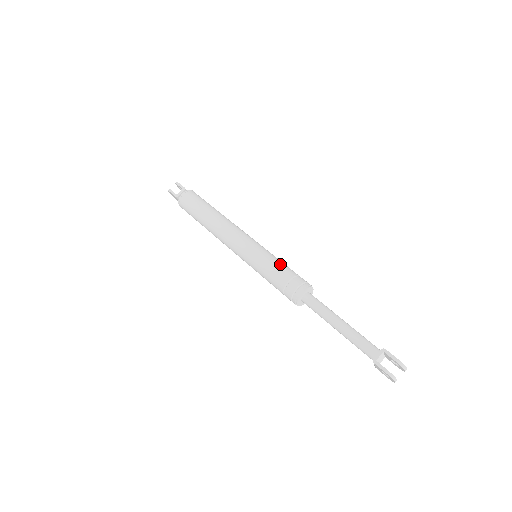
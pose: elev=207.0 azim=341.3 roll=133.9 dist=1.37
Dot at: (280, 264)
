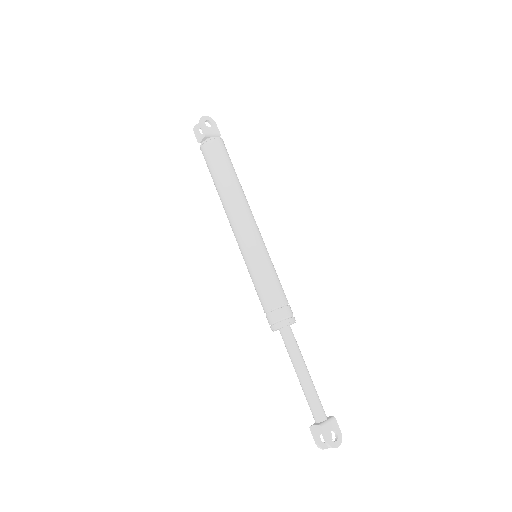
Dot at: (266, 287)
